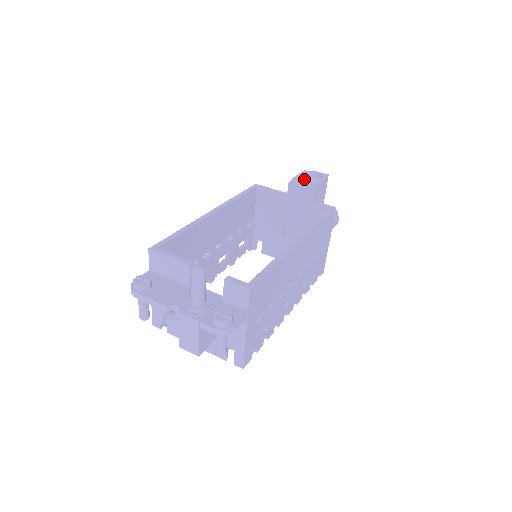
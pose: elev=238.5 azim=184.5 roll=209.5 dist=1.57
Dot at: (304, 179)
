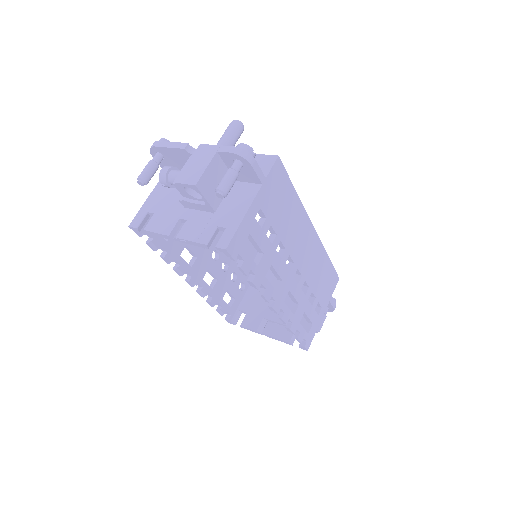
Dot at: occluded
